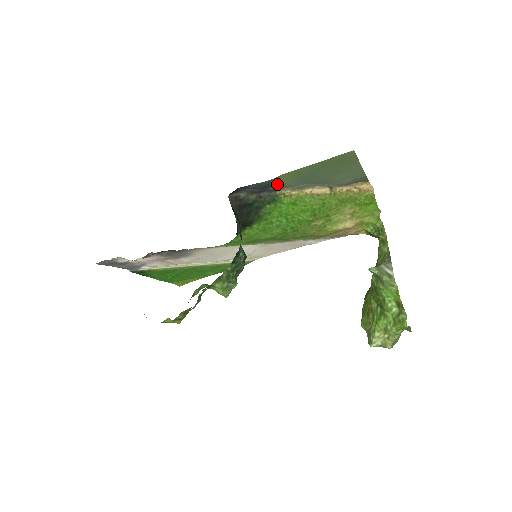
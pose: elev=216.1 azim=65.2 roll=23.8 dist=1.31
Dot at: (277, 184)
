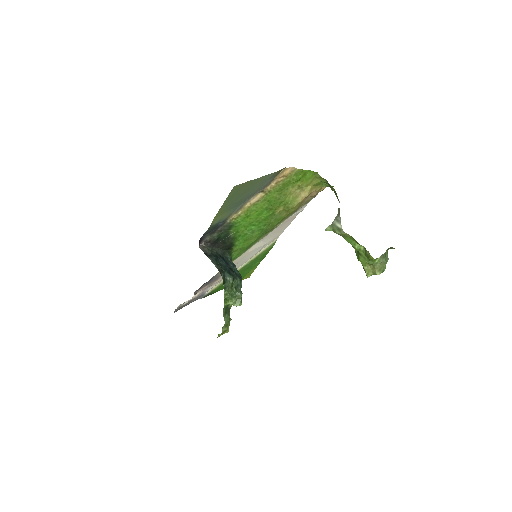
Dot at: (220, 221)
